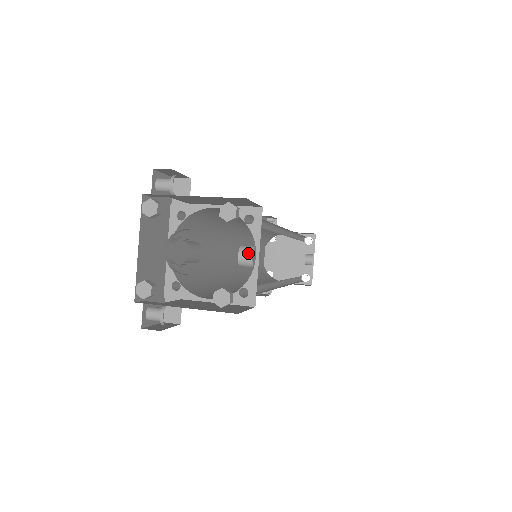
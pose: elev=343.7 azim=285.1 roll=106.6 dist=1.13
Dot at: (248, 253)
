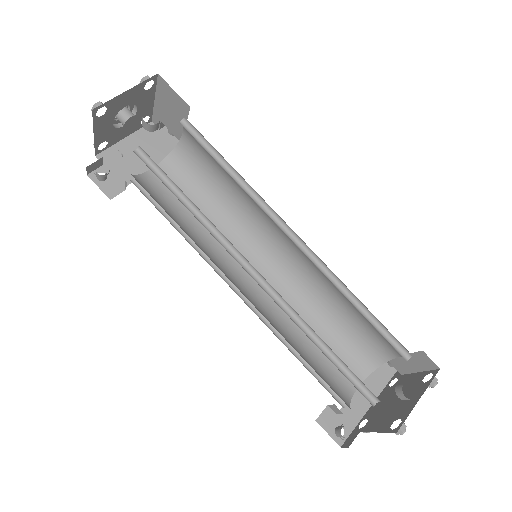
Dot at: occluded
